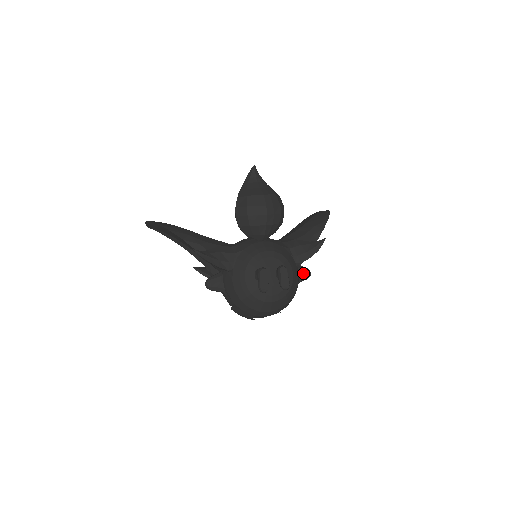
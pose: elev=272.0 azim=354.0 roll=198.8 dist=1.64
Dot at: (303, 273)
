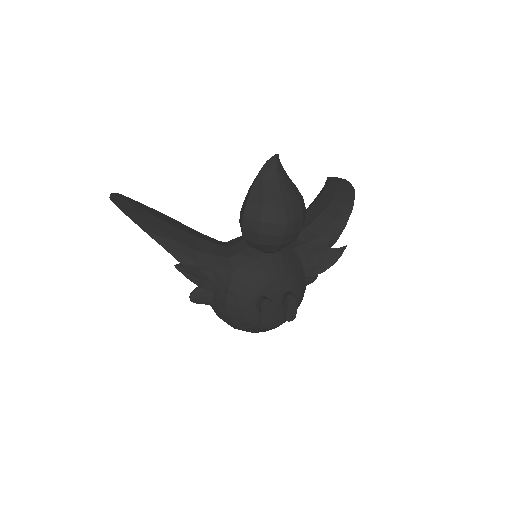
Dot at: (309, 278)
